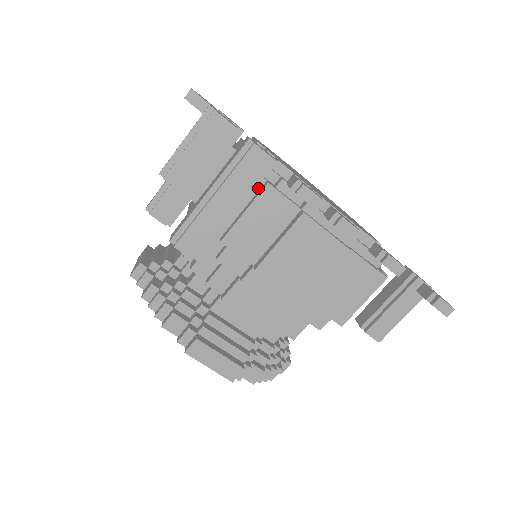
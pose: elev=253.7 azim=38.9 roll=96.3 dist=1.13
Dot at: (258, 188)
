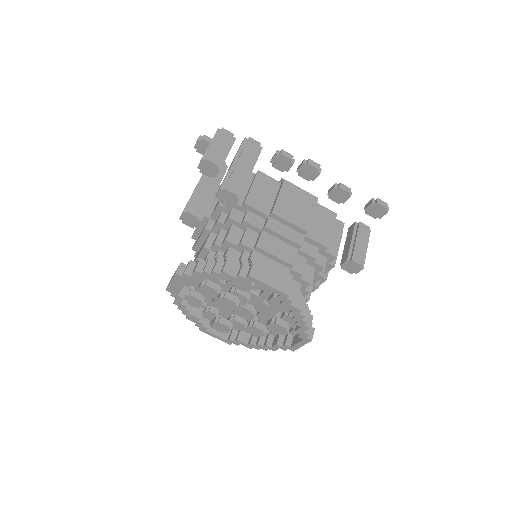
Dot at: (252, 178)
